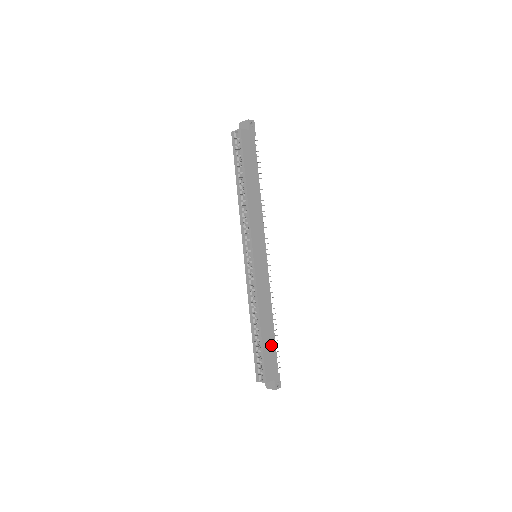
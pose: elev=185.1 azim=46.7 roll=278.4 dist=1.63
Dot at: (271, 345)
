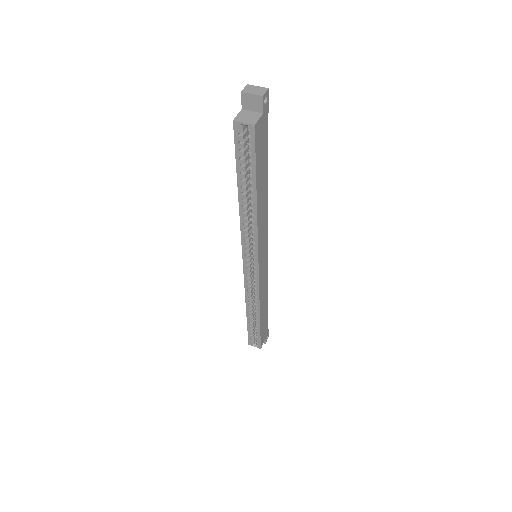
Dot at: (265, 319)
